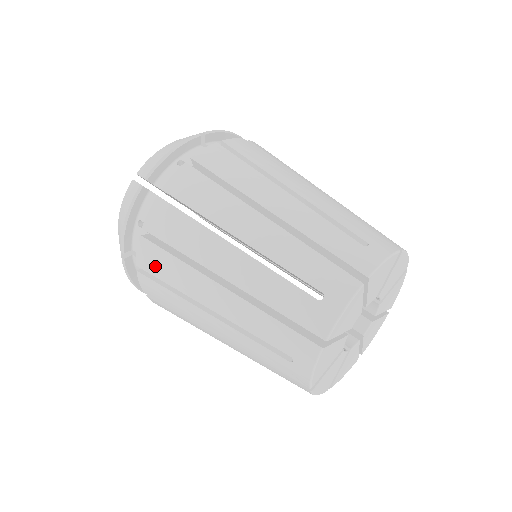
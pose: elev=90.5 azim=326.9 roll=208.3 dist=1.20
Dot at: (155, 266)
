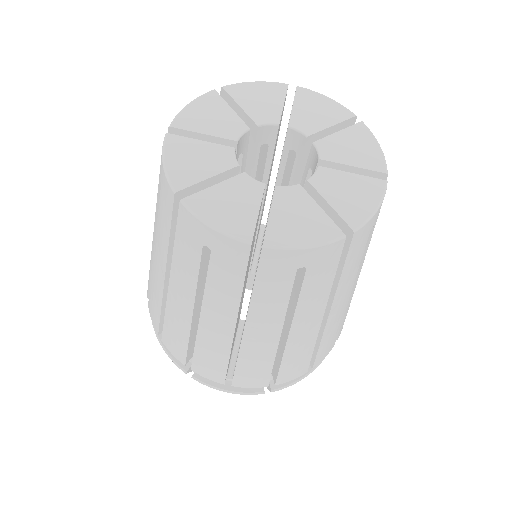
Dot at: (177, 346)
